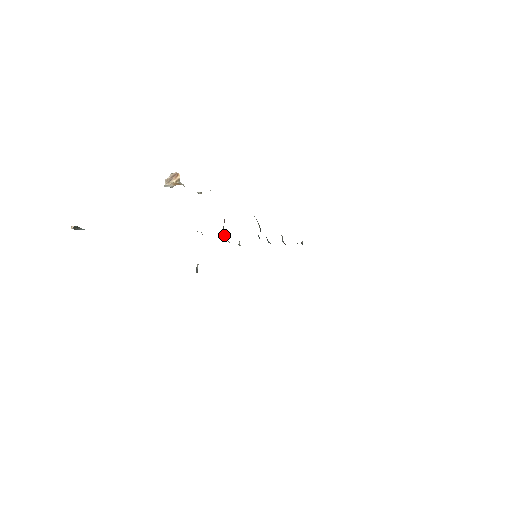
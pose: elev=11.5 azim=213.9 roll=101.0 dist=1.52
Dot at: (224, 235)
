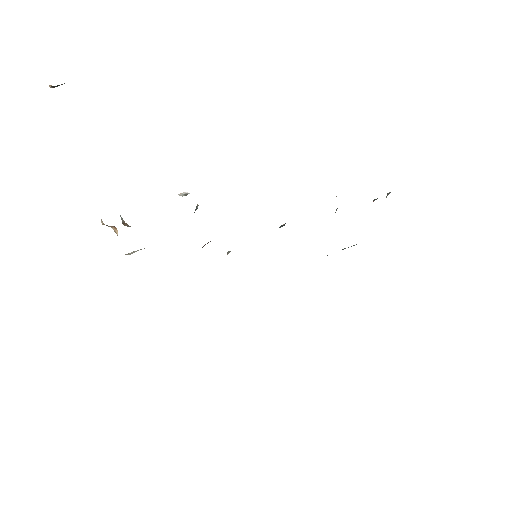
Dot at: occluded
